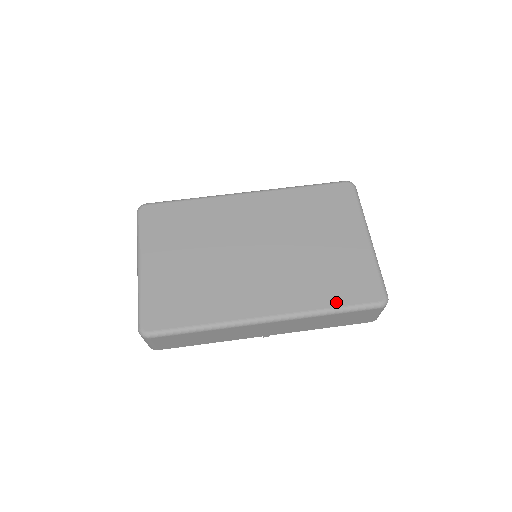
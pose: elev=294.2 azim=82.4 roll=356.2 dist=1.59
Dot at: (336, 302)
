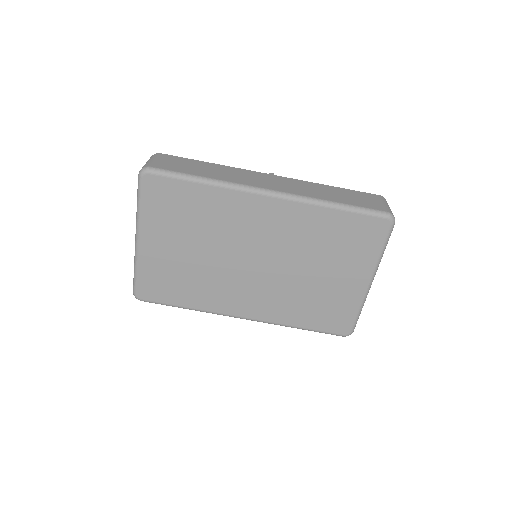
Dot at: (307, 325)
